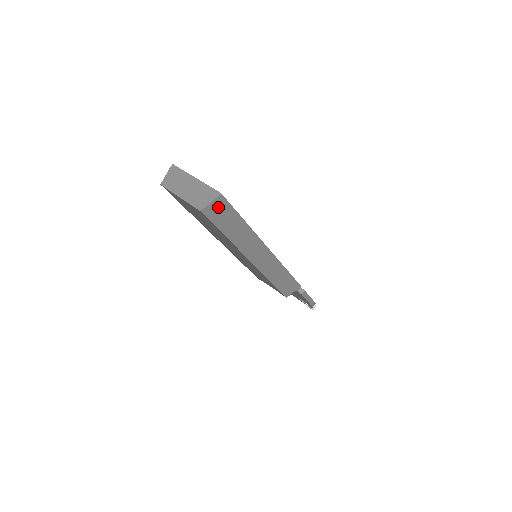
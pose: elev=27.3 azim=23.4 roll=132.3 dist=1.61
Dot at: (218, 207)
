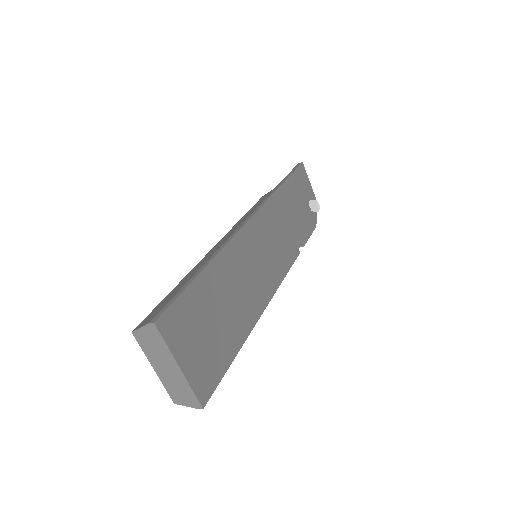
Dot at: occluded
